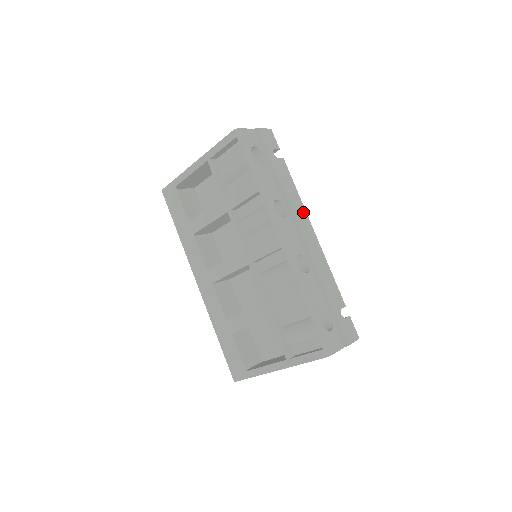
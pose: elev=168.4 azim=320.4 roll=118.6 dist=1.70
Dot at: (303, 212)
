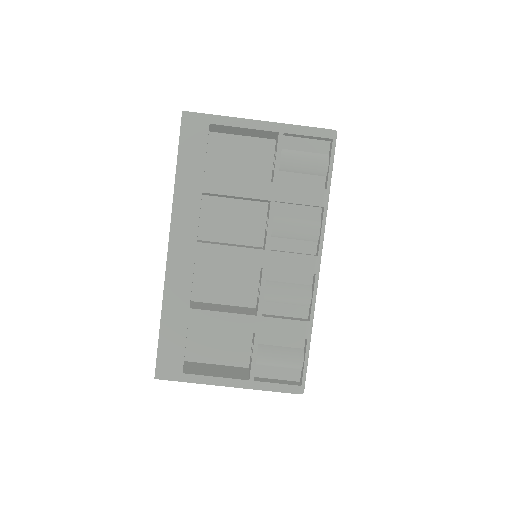
Dot at: occluded
